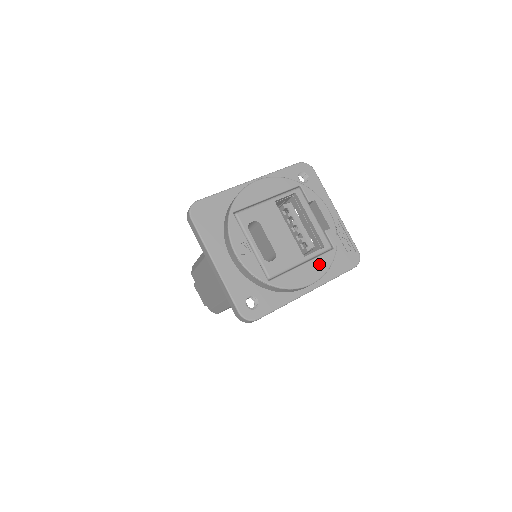
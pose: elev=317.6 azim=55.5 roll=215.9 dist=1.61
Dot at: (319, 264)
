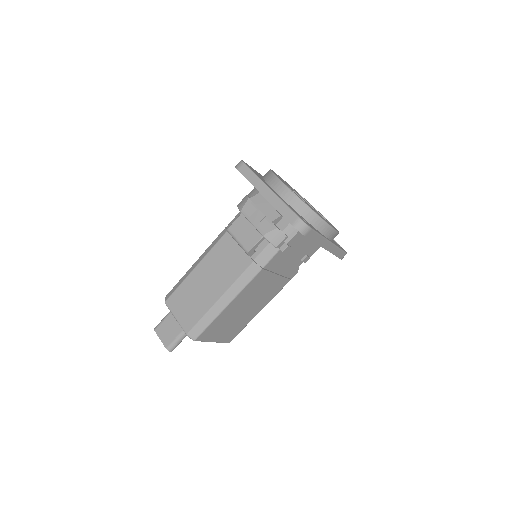
Dot at: occluded
